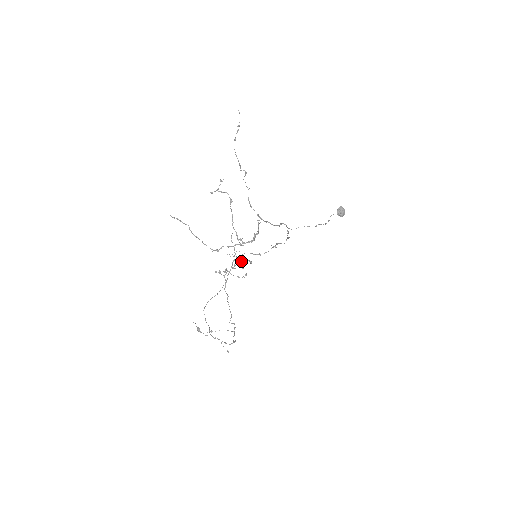
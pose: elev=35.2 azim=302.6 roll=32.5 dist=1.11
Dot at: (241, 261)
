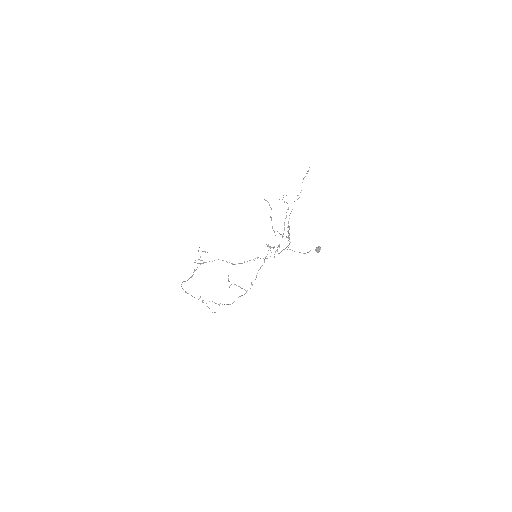
Dot at: (278, 246)
